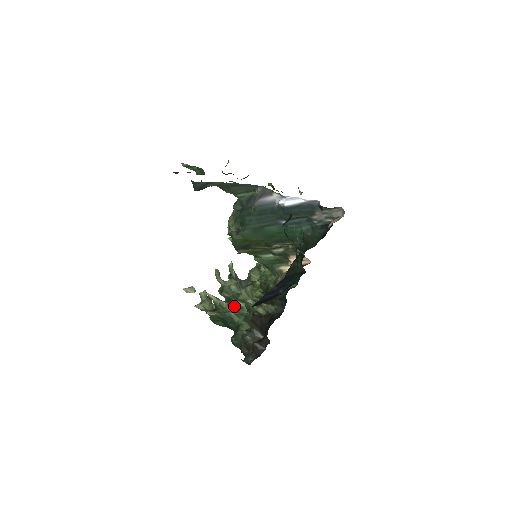
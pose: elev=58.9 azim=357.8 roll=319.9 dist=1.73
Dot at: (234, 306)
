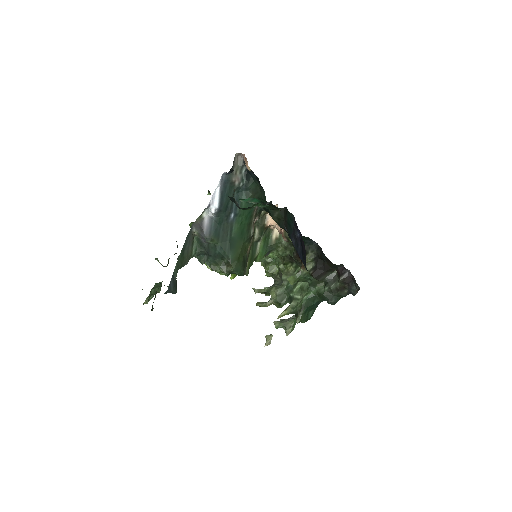
Dot at: (298, 295)
